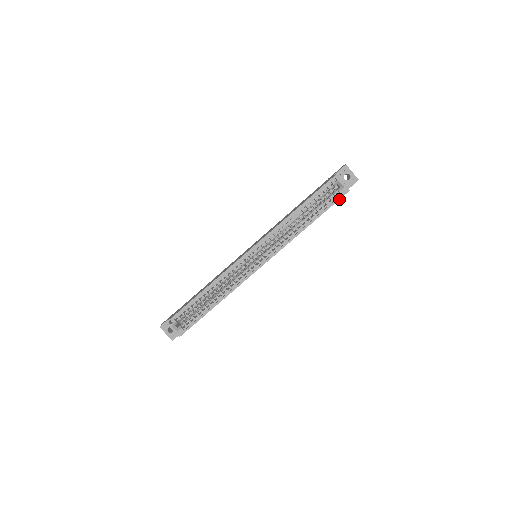
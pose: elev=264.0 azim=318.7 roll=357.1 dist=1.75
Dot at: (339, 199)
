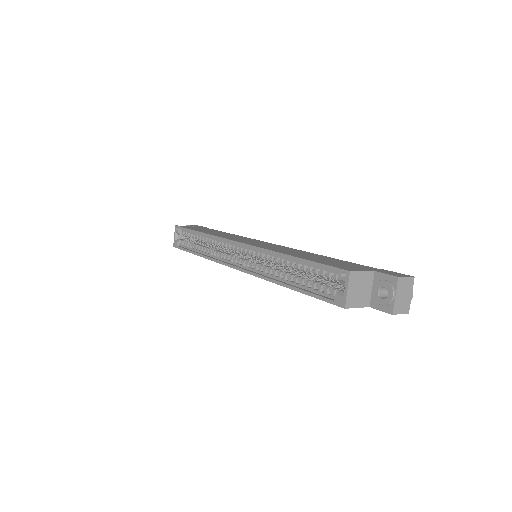
Dot at: (328, 301)
